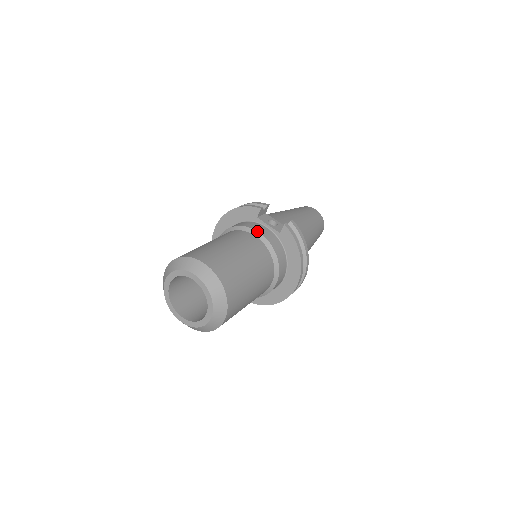
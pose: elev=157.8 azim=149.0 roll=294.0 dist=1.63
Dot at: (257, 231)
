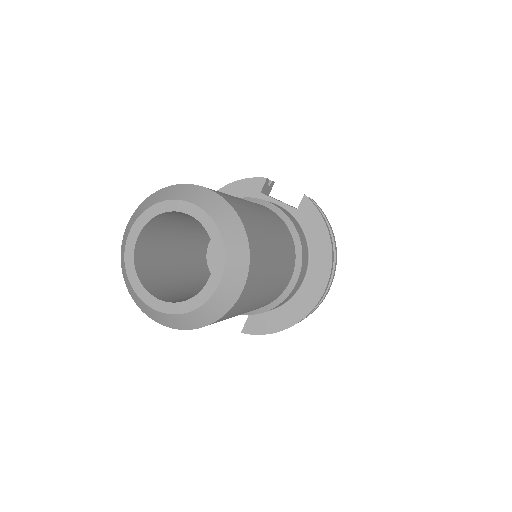
Dot at: (266, 201)
